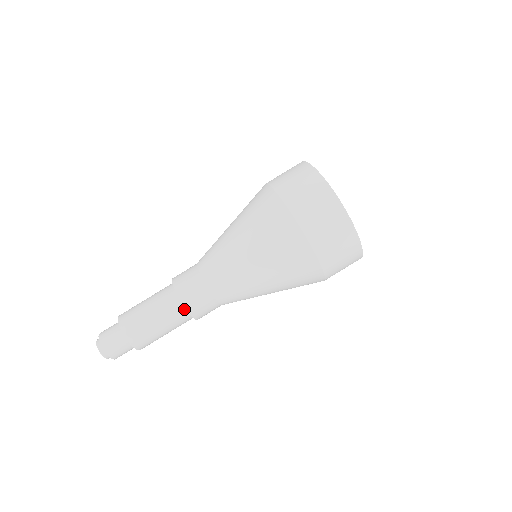
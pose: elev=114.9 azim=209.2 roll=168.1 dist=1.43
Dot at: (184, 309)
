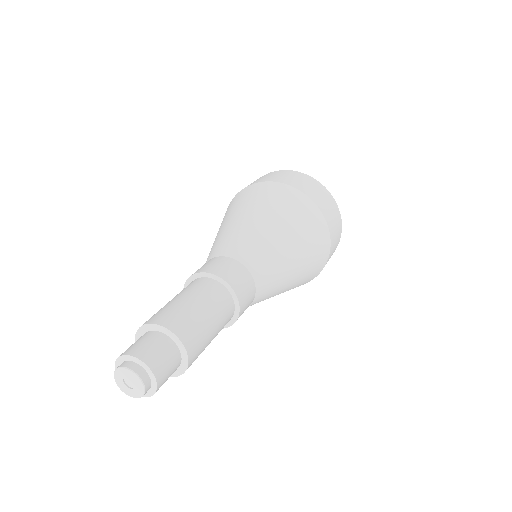
Dot at: (224, 289)
